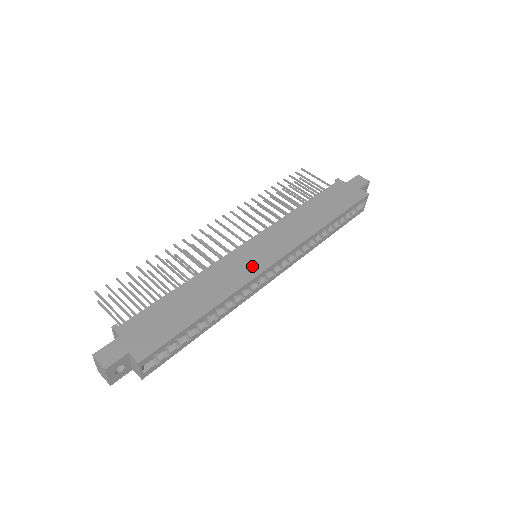
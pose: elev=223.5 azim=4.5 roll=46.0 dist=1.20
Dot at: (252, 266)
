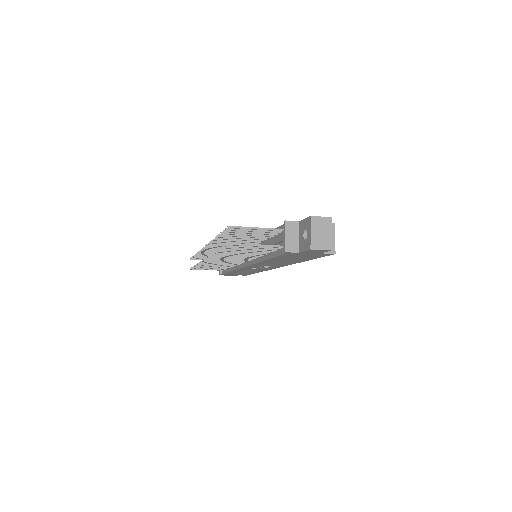
Dot at: occluded
